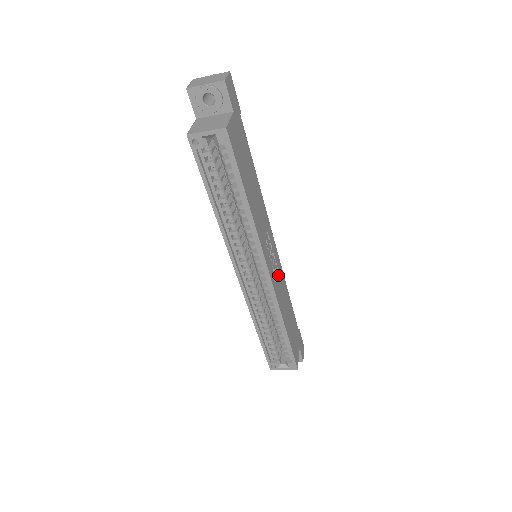
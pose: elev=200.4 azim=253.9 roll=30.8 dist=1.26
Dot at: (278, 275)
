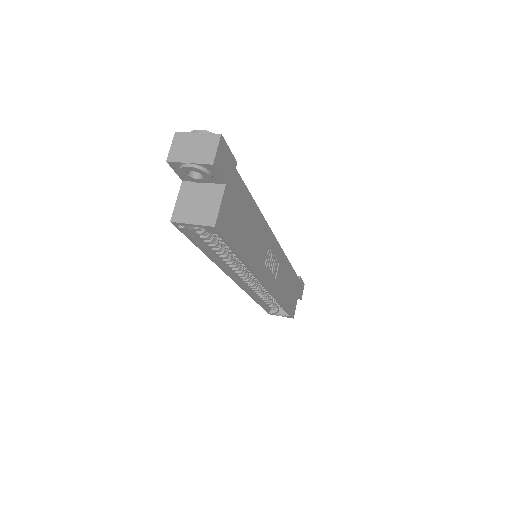
Dot at: (278, 268)
